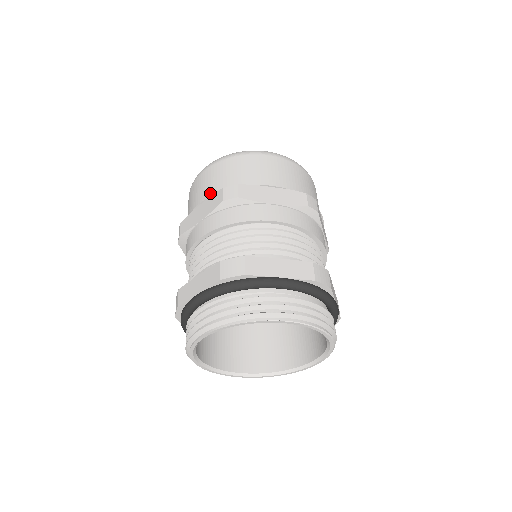
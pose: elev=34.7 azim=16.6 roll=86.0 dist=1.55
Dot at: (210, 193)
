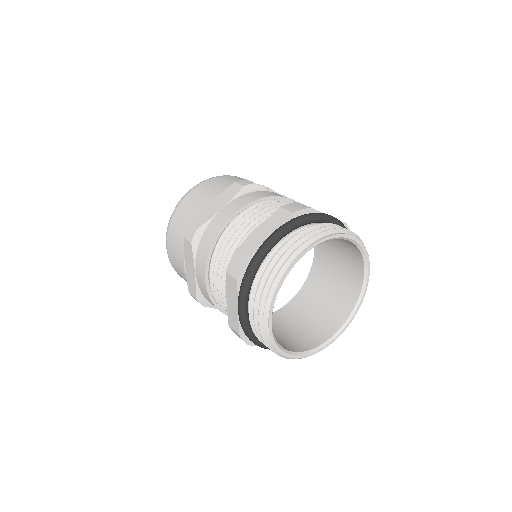
Dot at: (217, 193)
